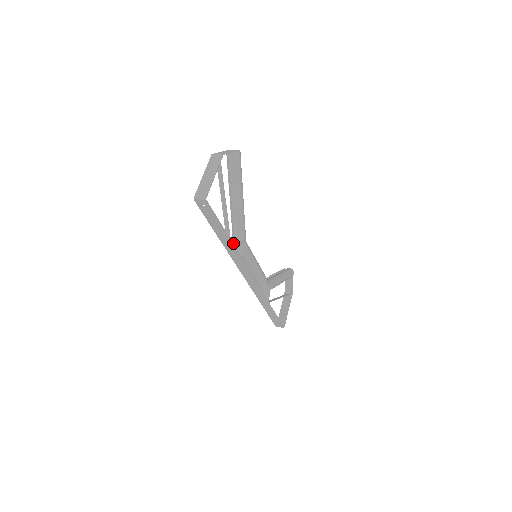
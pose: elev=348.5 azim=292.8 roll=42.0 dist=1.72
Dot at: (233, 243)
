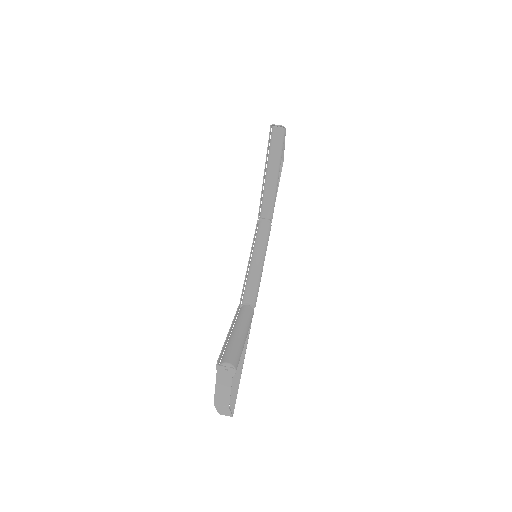
Dot at: occluded
